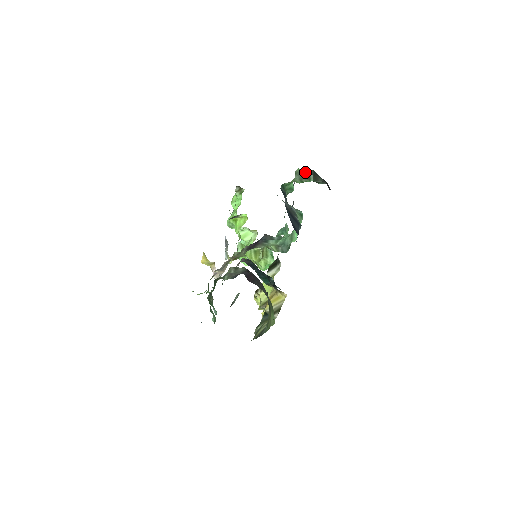
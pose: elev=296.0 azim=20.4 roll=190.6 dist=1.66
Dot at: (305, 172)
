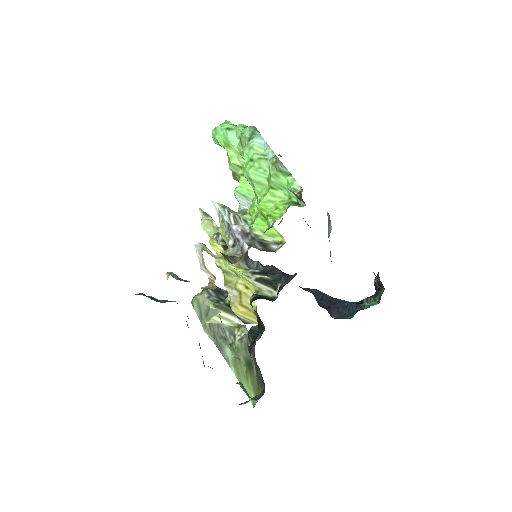
Dot at: occluded
